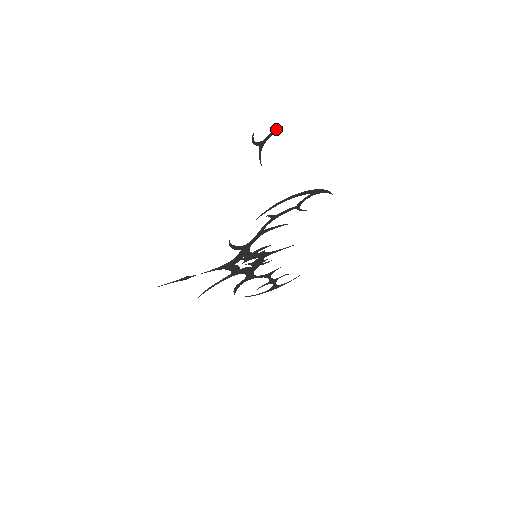
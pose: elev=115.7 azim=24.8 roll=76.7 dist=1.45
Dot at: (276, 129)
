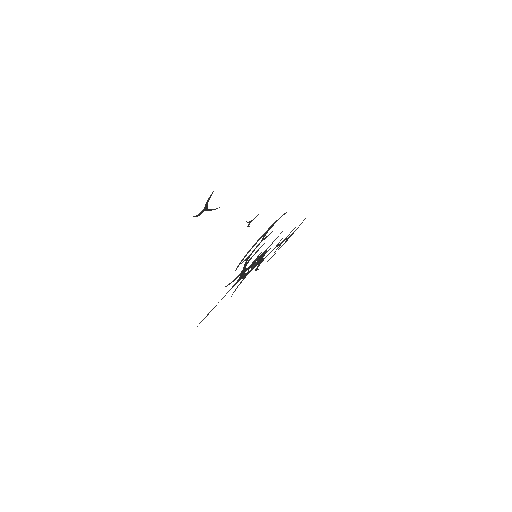
Dot at: (209, 198)
